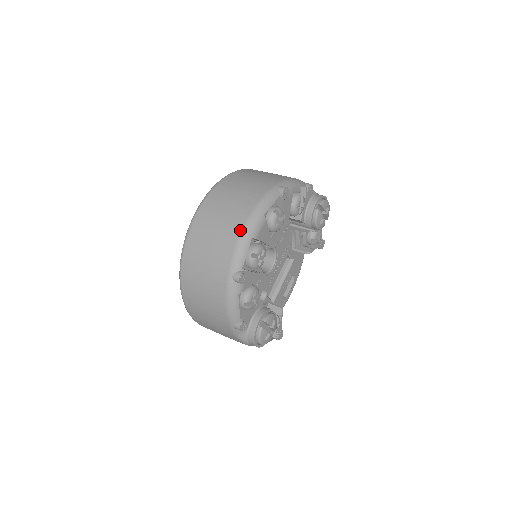
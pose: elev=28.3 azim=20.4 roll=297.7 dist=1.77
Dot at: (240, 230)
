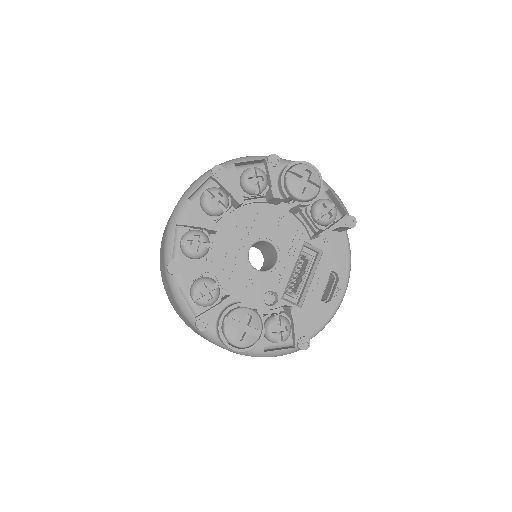
Dot at: (169, 222)
